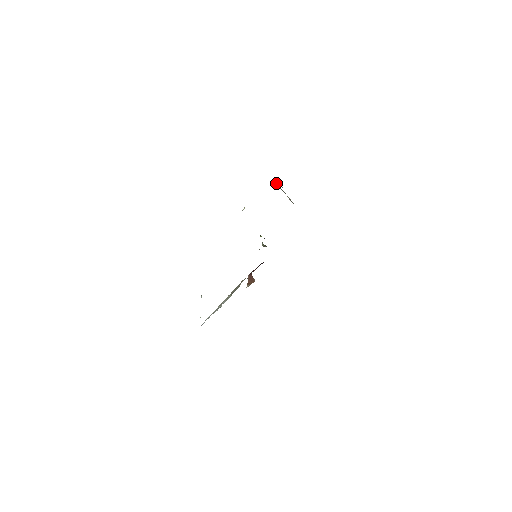
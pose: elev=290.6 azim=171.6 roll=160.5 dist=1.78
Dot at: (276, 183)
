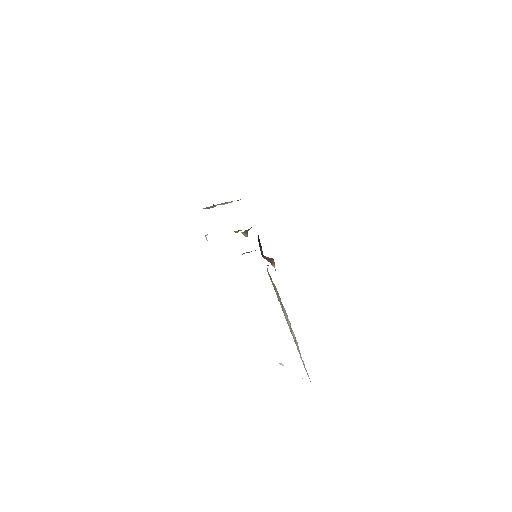
Dot at: occluded
